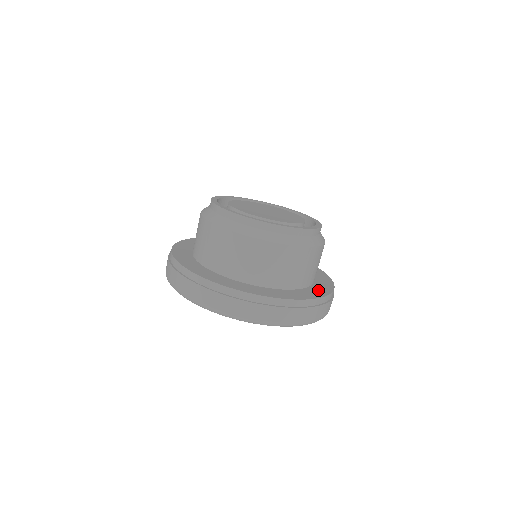
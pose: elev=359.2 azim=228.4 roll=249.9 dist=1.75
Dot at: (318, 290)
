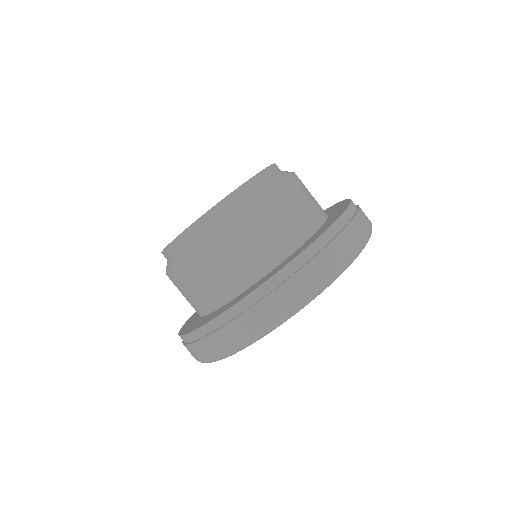
Dot at: (334, 208)
